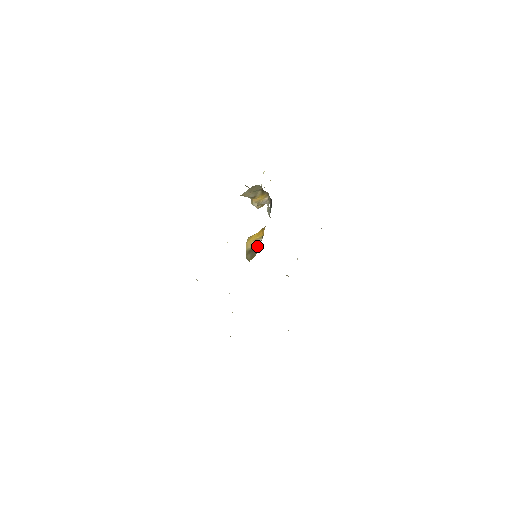
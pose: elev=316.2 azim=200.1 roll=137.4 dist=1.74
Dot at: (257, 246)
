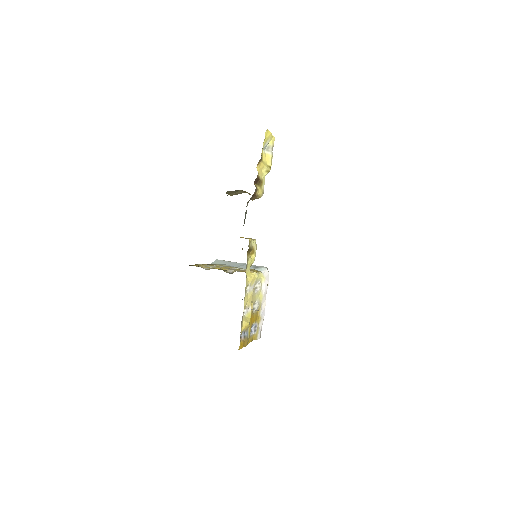
Dot at: occluded
